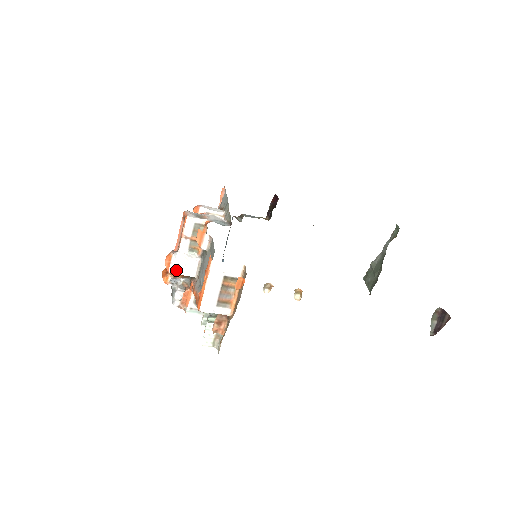
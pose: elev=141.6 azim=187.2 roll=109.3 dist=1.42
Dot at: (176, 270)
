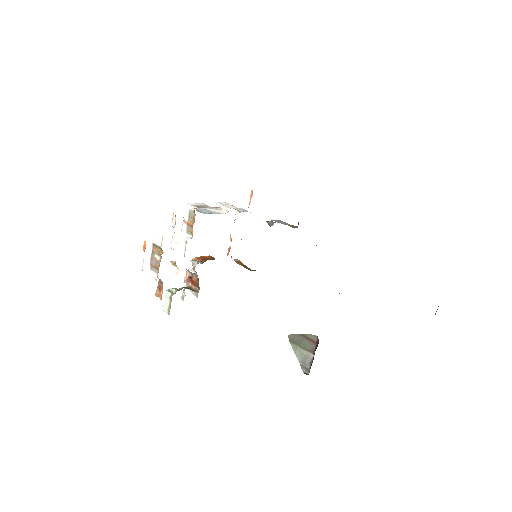
Dot at: (175, 247)
